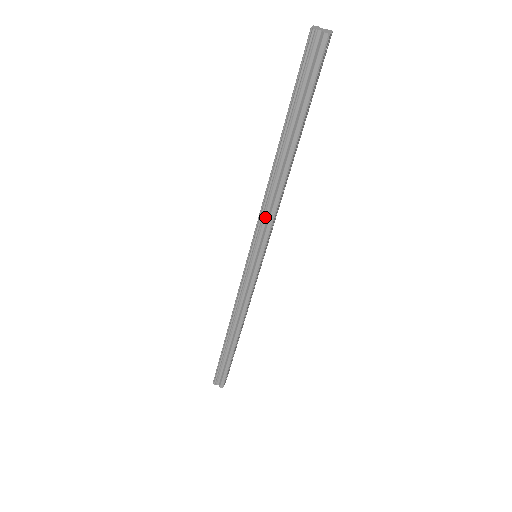
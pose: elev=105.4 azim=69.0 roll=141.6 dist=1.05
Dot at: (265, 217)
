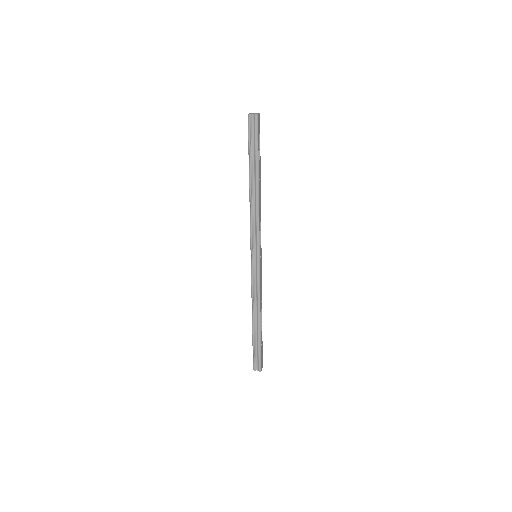
Dot at: (254, 226)
